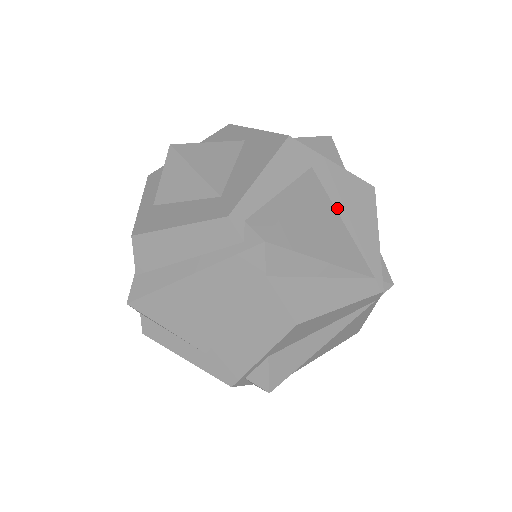
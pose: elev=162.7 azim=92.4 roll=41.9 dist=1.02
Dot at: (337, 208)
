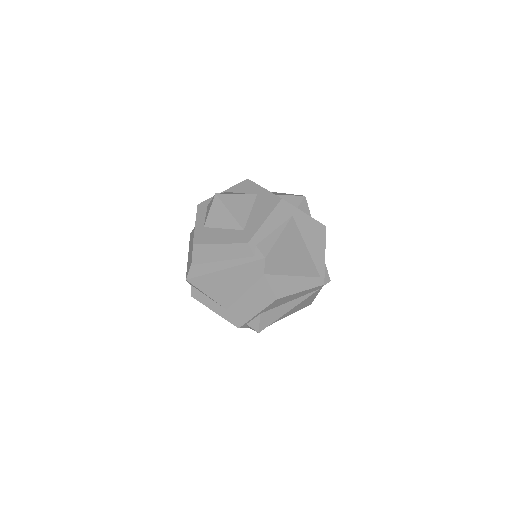
Dot at: (304, 239)
